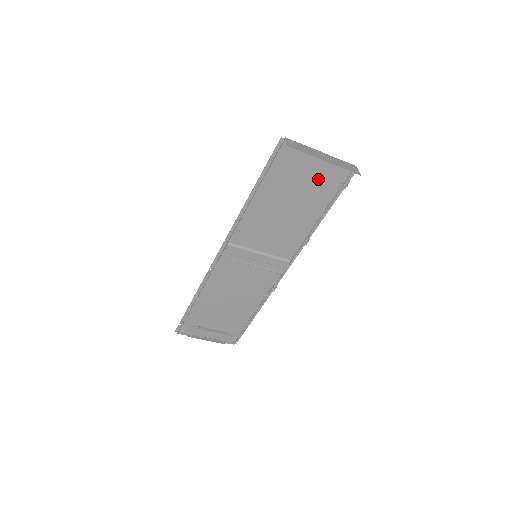
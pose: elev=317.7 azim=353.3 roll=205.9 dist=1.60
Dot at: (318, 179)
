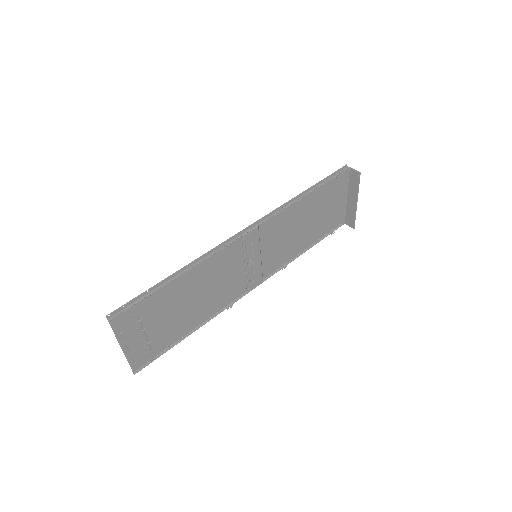
Dot at: (329, 215)
